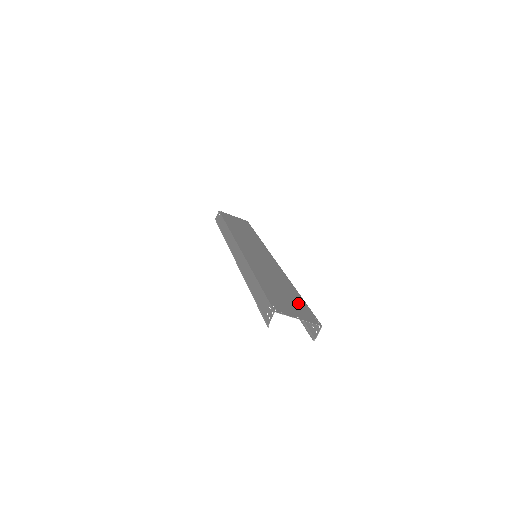
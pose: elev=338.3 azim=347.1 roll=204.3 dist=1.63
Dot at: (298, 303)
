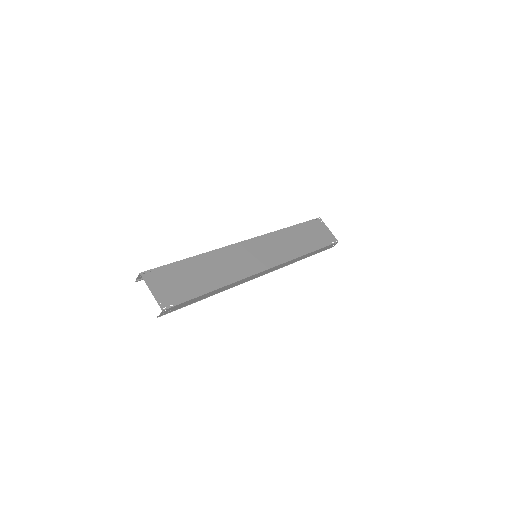
Dot at: (186, 290)
